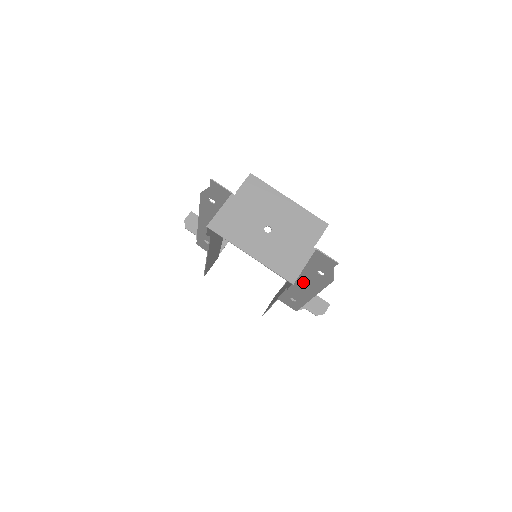
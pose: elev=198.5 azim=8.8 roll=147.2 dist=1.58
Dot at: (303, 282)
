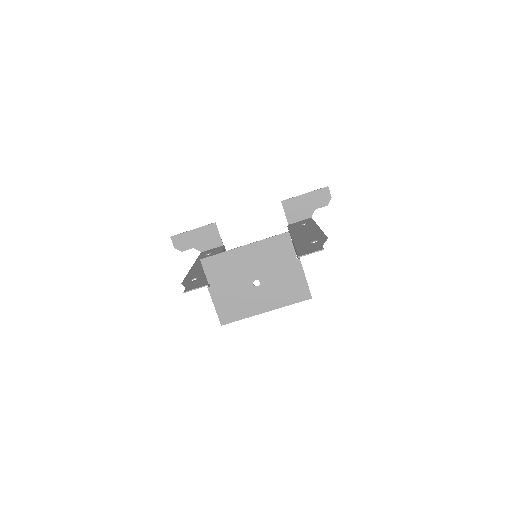
Dot at: occluded
